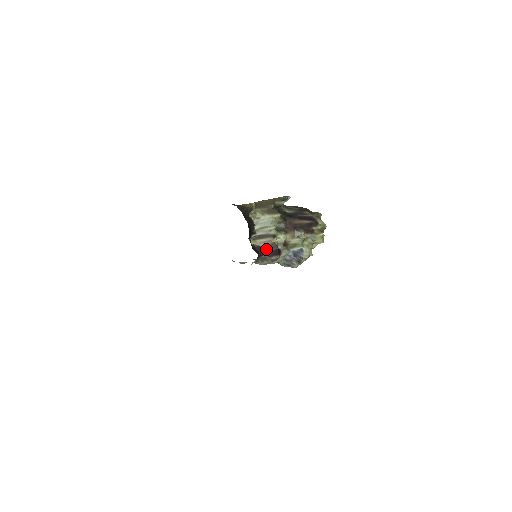
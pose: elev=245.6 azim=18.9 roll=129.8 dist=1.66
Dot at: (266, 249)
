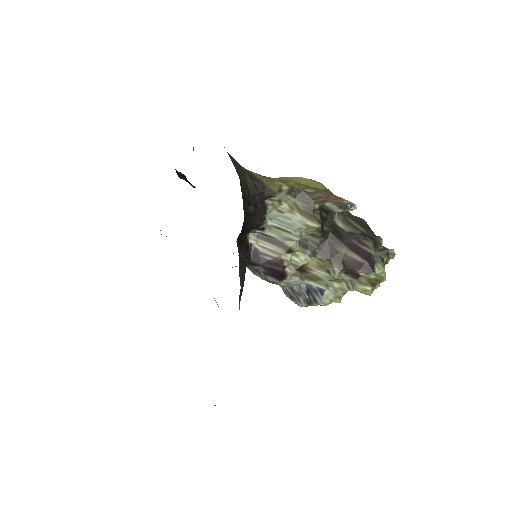
Dot at: (265, 261)
